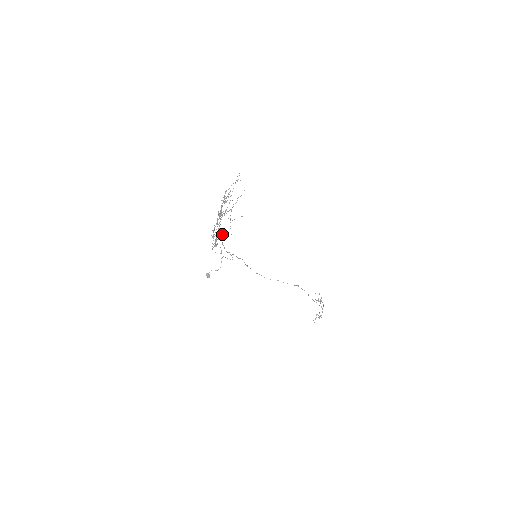
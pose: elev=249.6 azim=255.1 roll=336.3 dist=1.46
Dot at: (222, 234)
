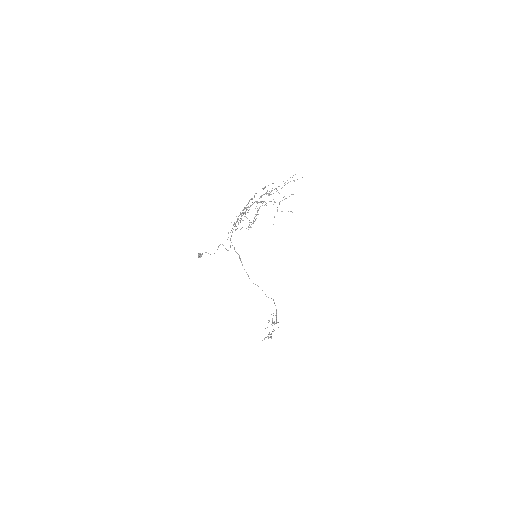
Dot at: occluded
